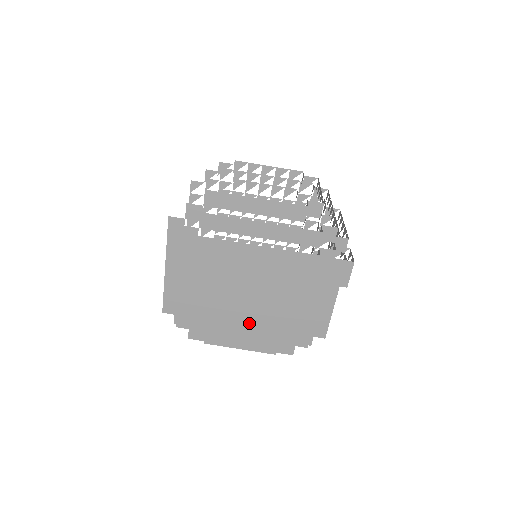
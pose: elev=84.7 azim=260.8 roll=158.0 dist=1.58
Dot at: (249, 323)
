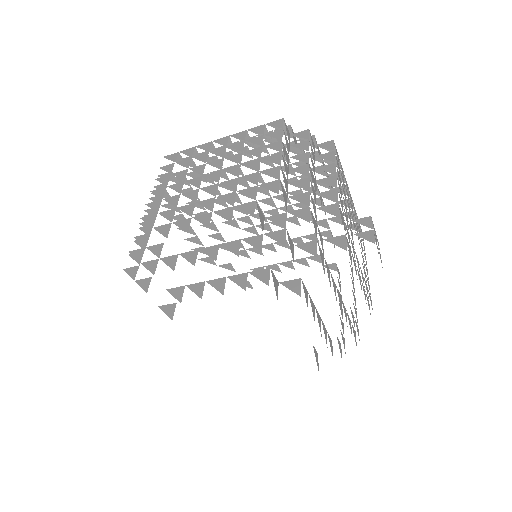
Dot at: occluded
